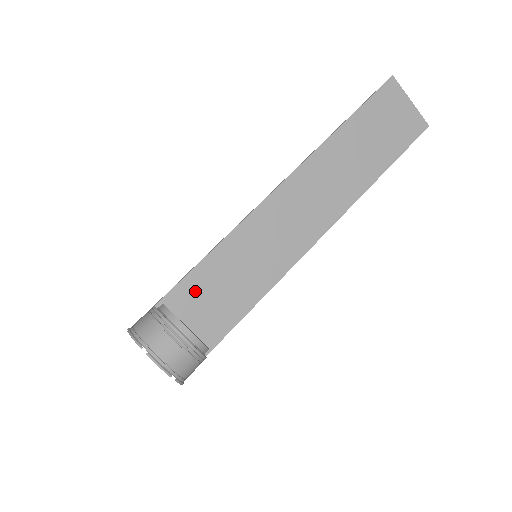
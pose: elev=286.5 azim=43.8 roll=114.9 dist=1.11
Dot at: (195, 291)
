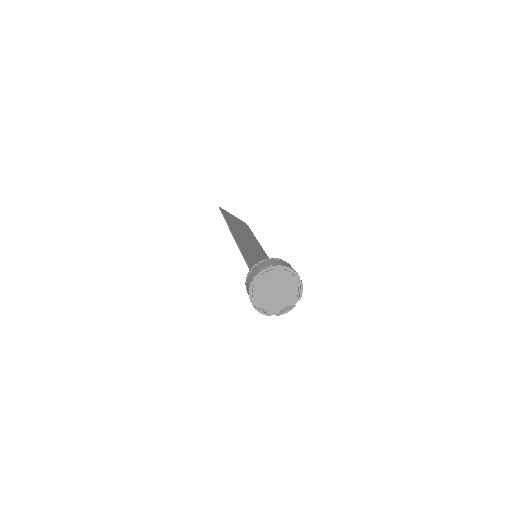
Dot at: occluded
